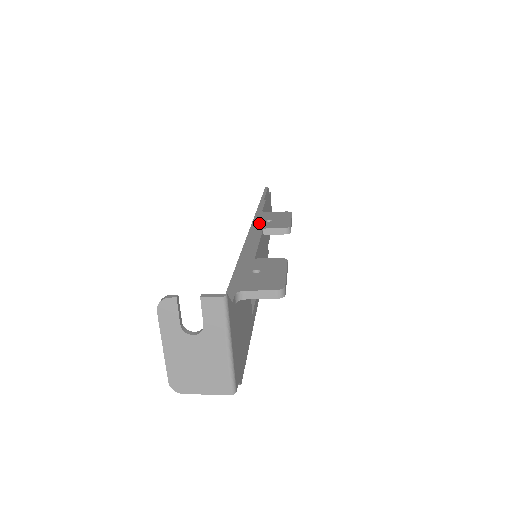
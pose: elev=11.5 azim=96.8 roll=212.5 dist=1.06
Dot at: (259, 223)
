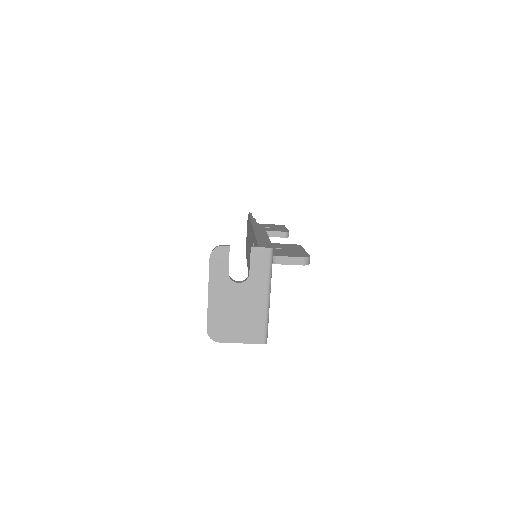
Dot at: (260, 228)
